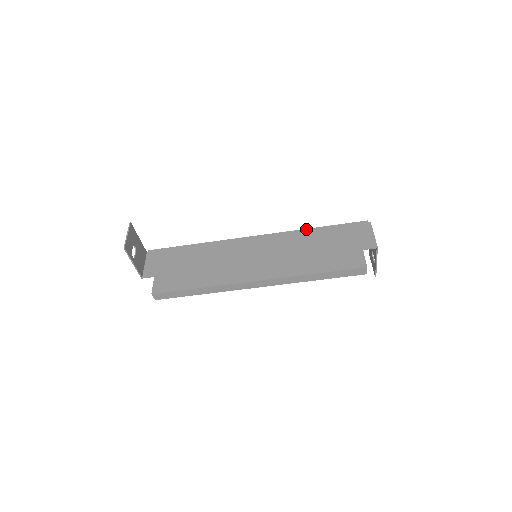
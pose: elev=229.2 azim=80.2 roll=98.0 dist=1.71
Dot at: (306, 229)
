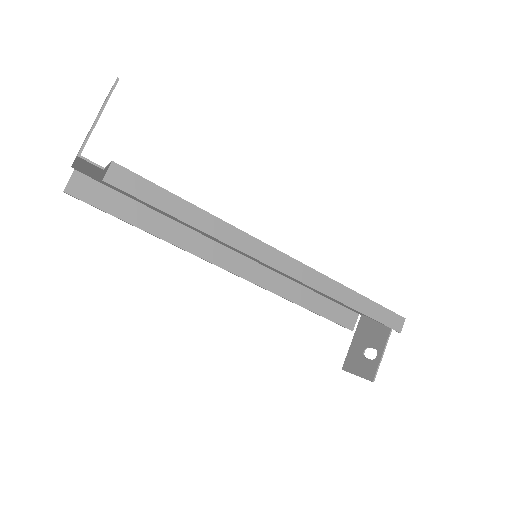
Dot at: occluded
